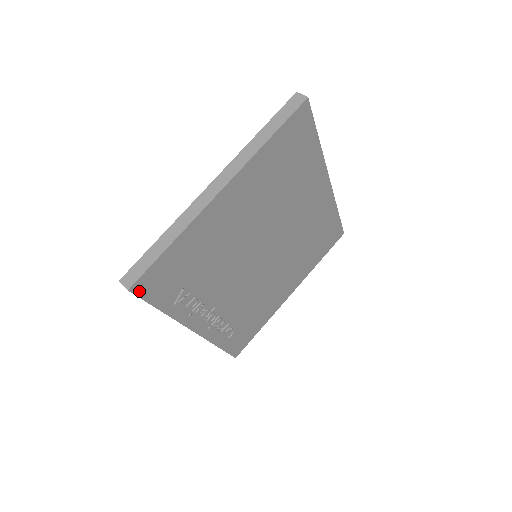
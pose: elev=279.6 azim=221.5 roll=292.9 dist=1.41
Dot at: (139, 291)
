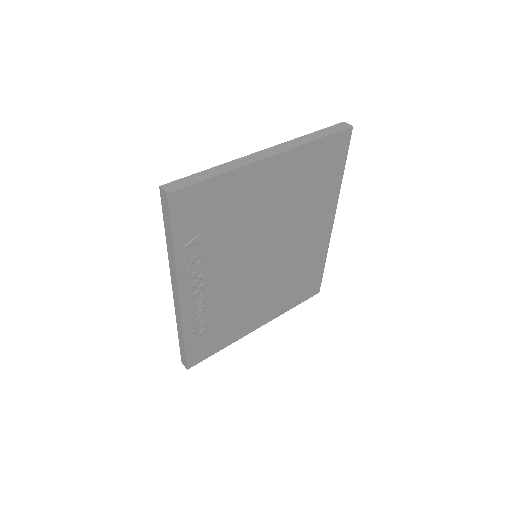
Dot at: (173, 203)
